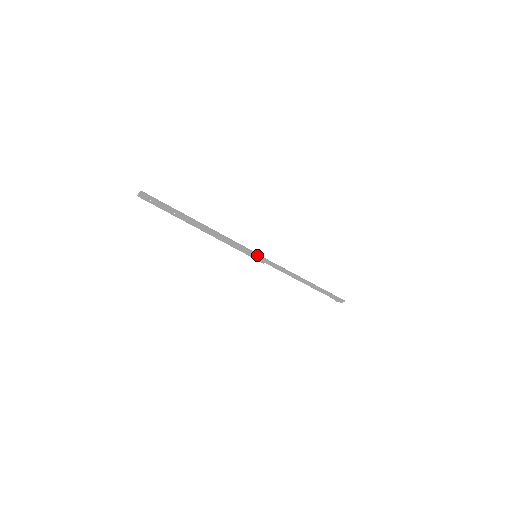
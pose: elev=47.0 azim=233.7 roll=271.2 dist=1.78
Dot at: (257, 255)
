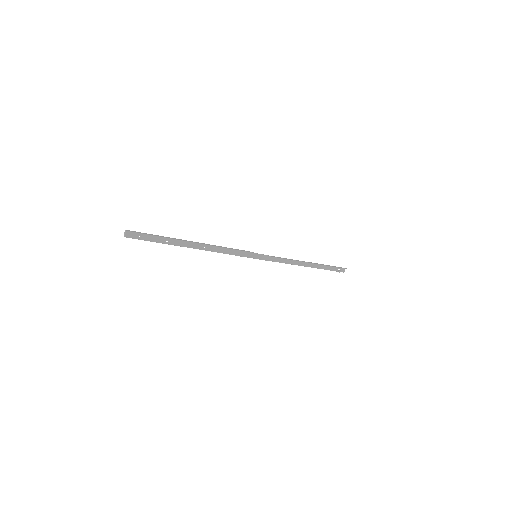
Dot at: (257, 253)
